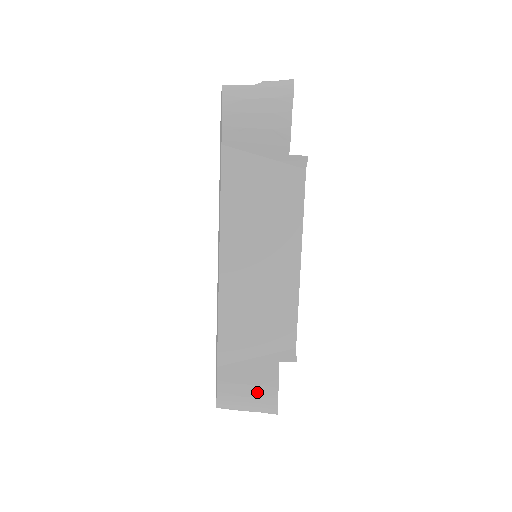
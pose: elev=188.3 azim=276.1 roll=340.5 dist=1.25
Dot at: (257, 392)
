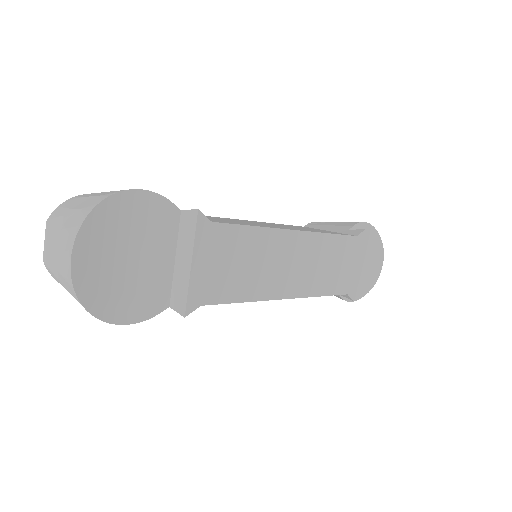
Dot at: occluded
